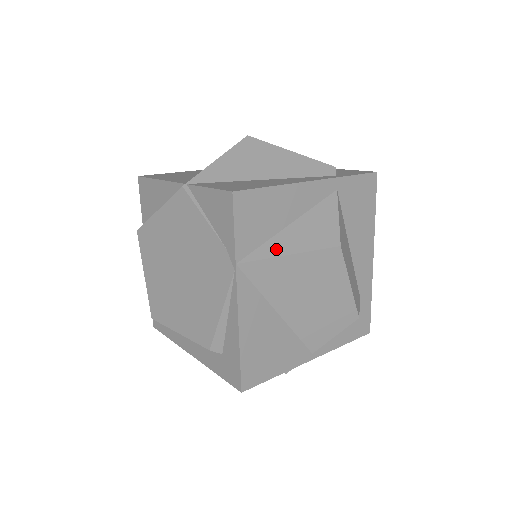
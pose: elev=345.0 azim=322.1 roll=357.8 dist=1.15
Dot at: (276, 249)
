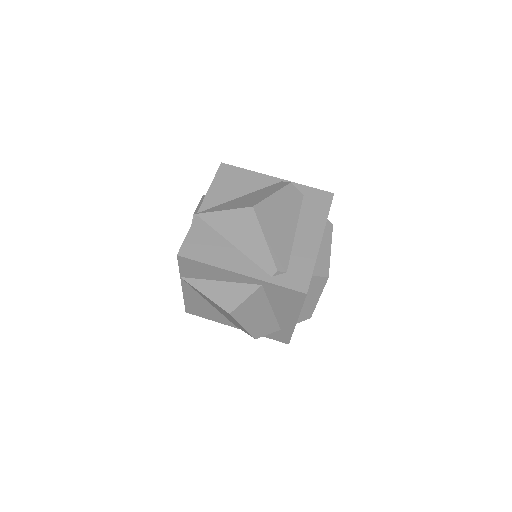
Dot at: (201, 287)
